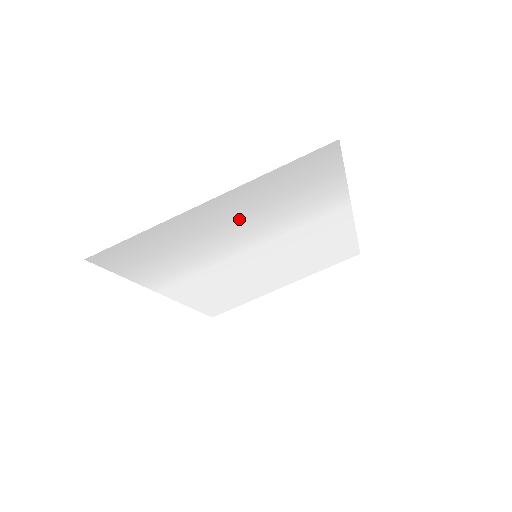
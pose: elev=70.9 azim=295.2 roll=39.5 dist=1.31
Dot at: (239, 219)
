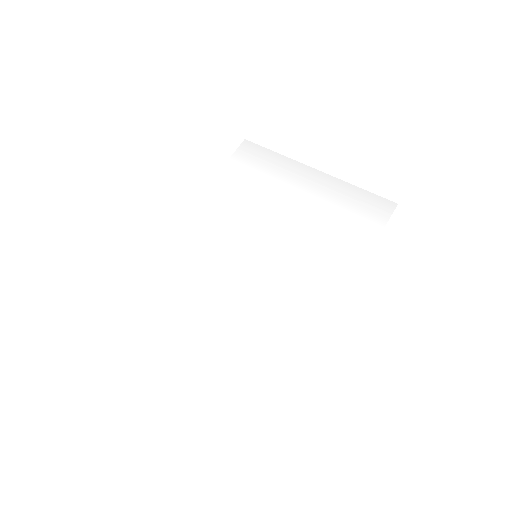
Dot at: (305, 202)
